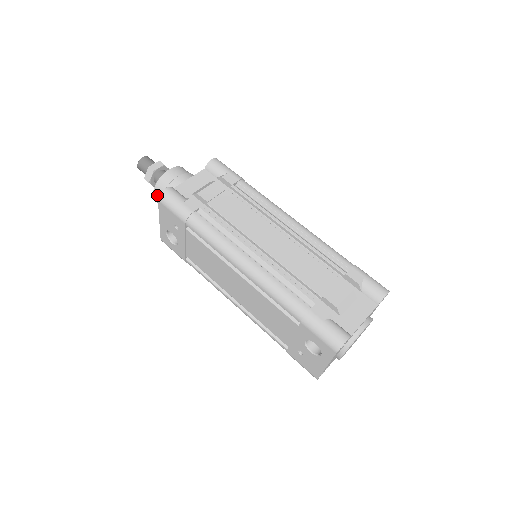
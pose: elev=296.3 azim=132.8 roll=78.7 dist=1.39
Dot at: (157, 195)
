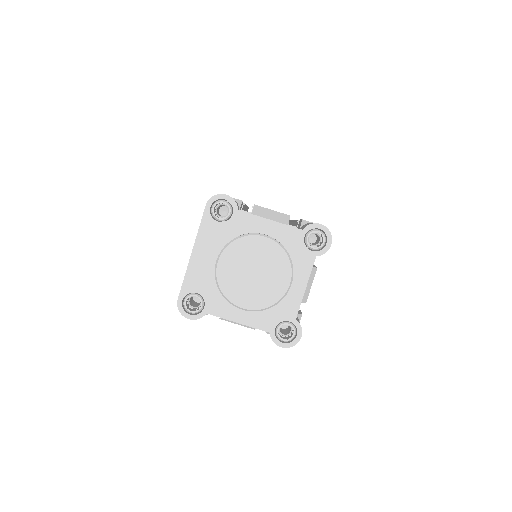
Dot at: occluded
